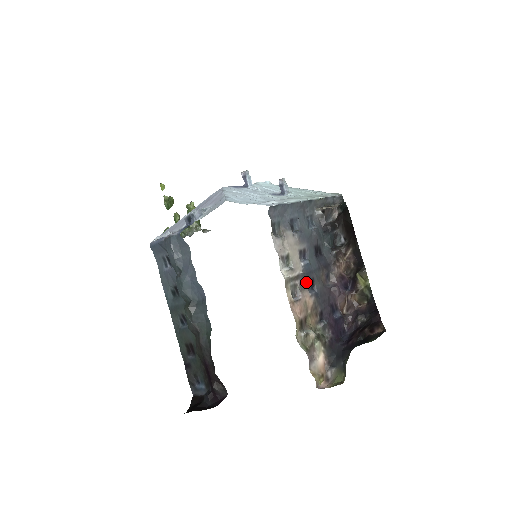
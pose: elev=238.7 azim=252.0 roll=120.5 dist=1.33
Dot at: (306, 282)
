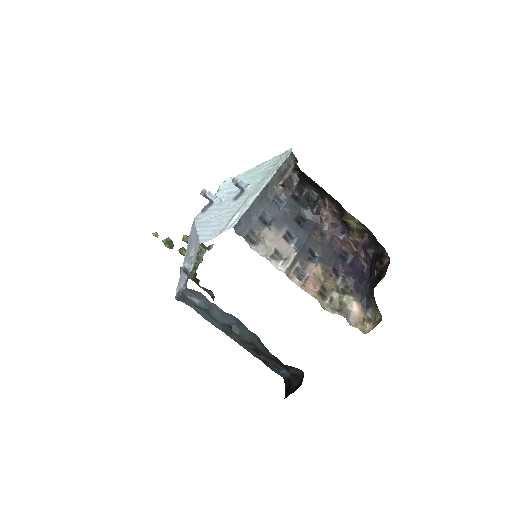
Dot at: (305, 257)
